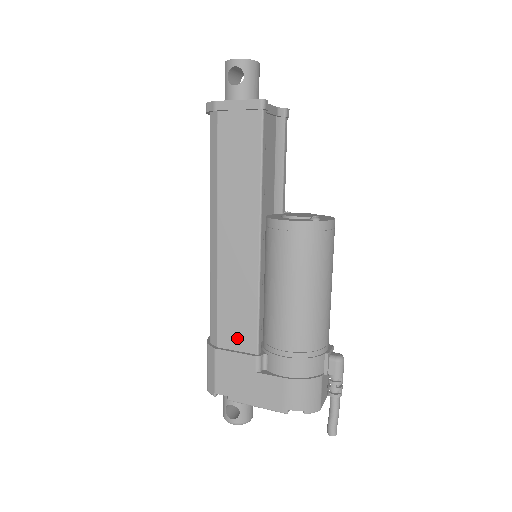
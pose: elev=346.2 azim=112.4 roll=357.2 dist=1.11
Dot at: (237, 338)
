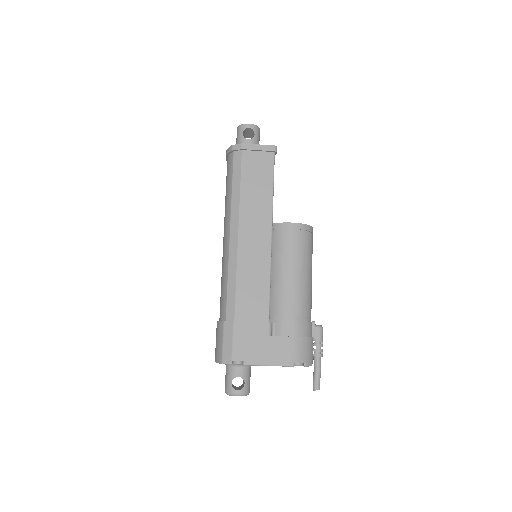
Dot at: (252, 311)
